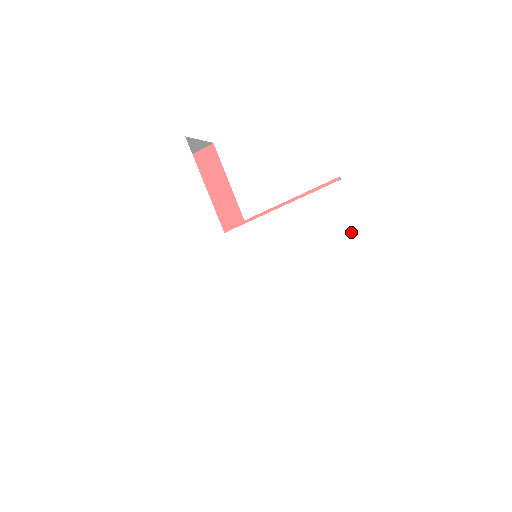
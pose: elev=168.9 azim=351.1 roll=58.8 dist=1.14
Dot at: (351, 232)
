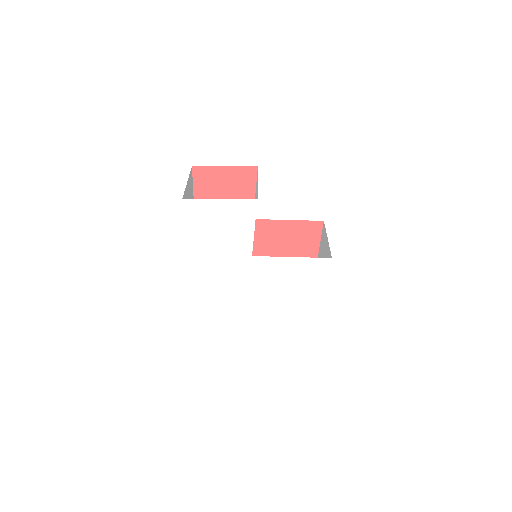
Dot at: (321, 282)
